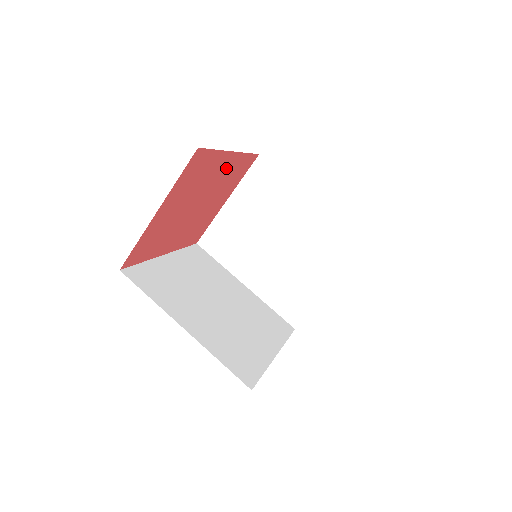
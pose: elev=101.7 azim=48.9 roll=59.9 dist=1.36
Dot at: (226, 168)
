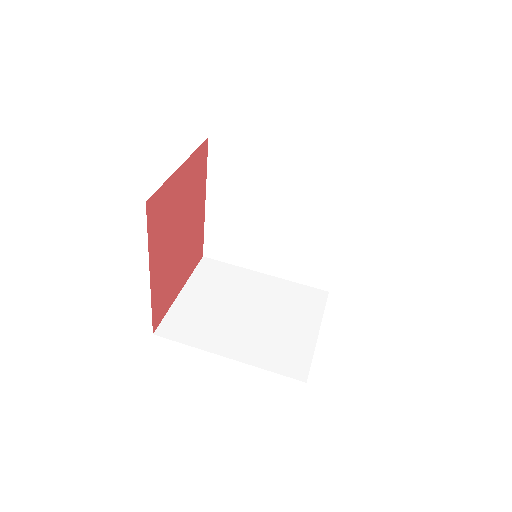
Dot at: (198, 219)
